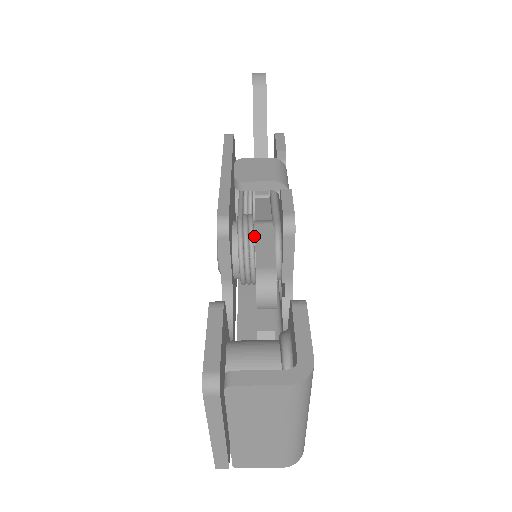
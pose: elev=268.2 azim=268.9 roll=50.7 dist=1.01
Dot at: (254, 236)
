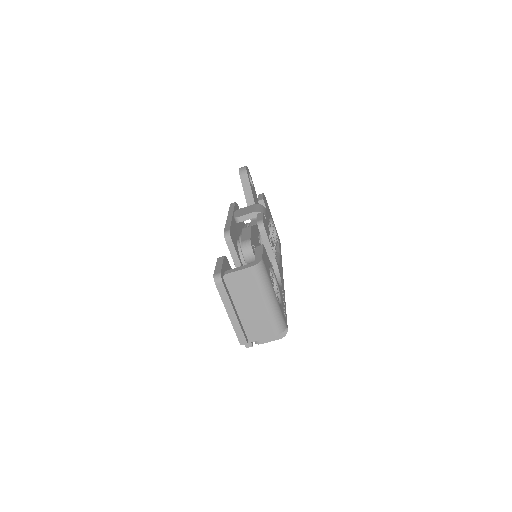
Dot at: occluded
